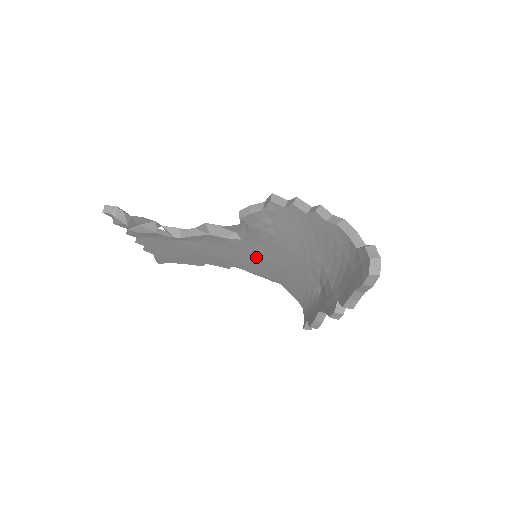
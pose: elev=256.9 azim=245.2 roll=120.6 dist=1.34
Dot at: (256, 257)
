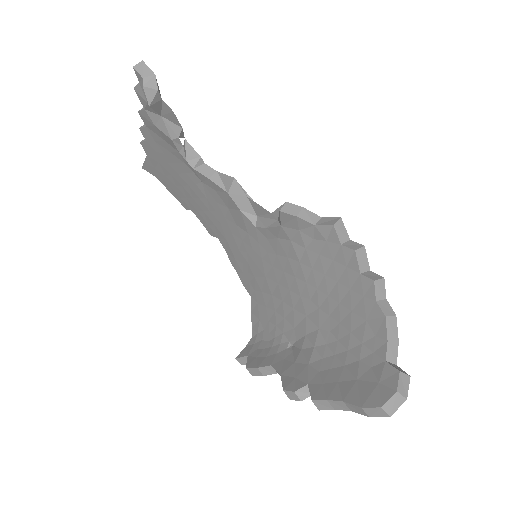
Dot at: (252, 254)
